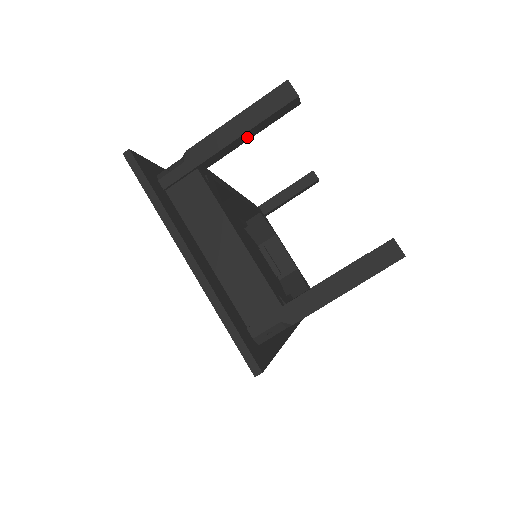
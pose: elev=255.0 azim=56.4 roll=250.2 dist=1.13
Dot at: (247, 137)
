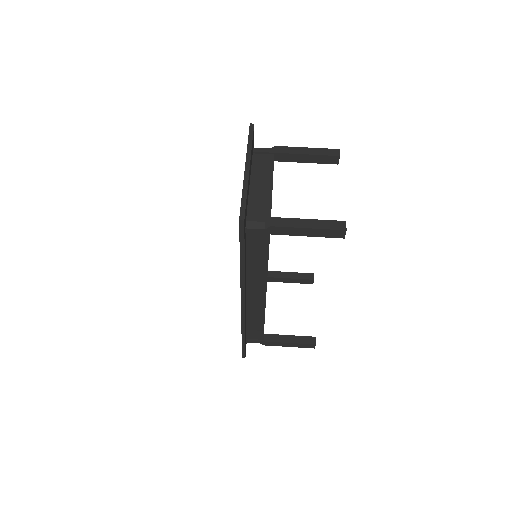
Dot at: (305, 160)
